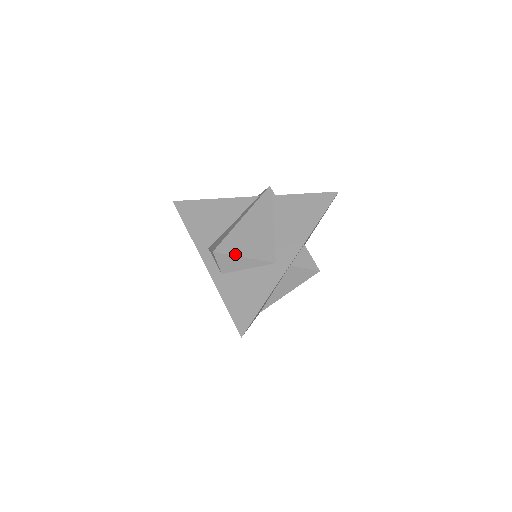
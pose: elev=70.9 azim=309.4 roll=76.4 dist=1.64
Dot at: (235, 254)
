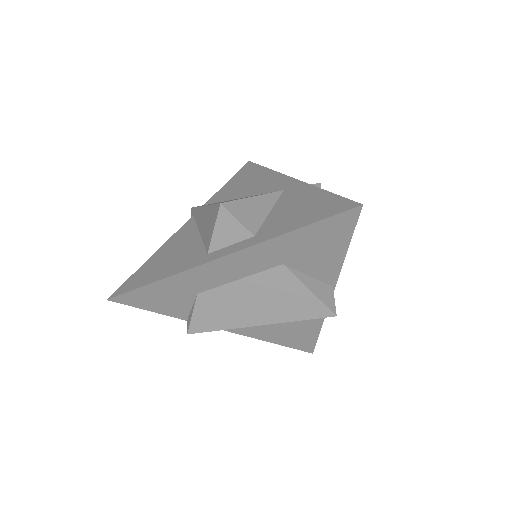
Dot at: occluded
